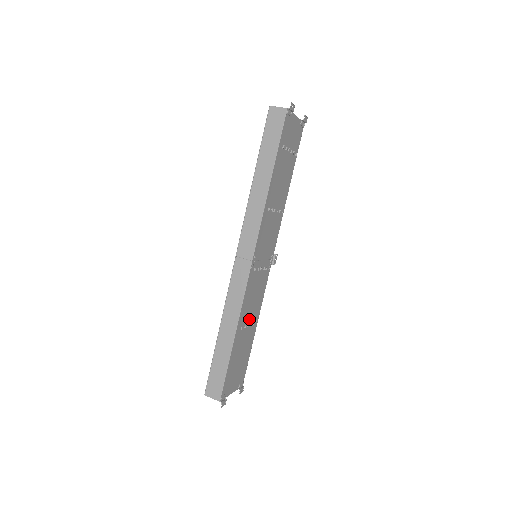
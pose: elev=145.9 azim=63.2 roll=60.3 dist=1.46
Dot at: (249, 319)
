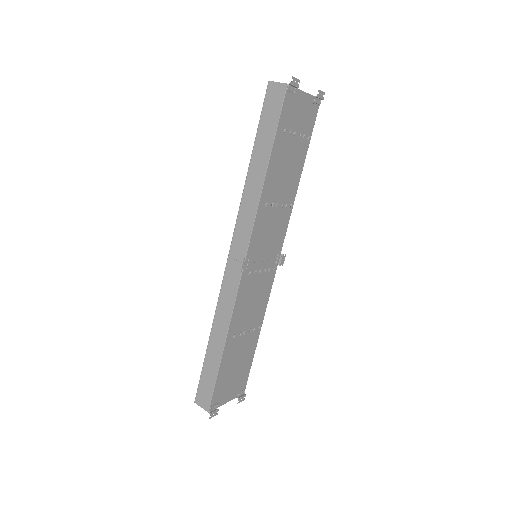
Dot at: (247, 325)
